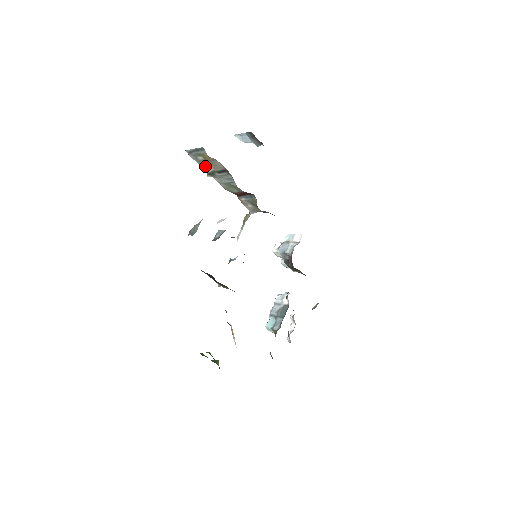
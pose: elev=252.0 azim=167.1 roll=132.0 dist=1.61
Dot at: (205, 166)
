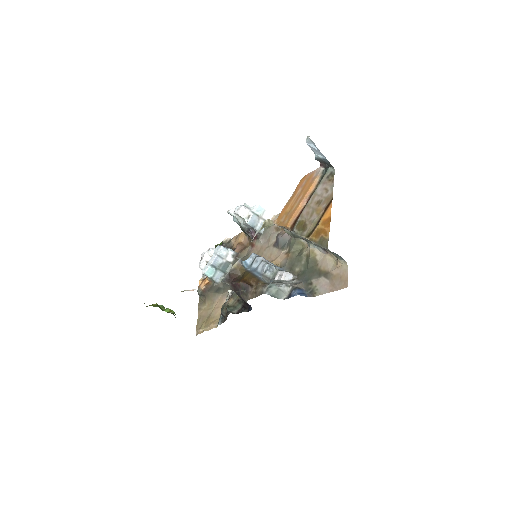
Dot at: (318, 245)
